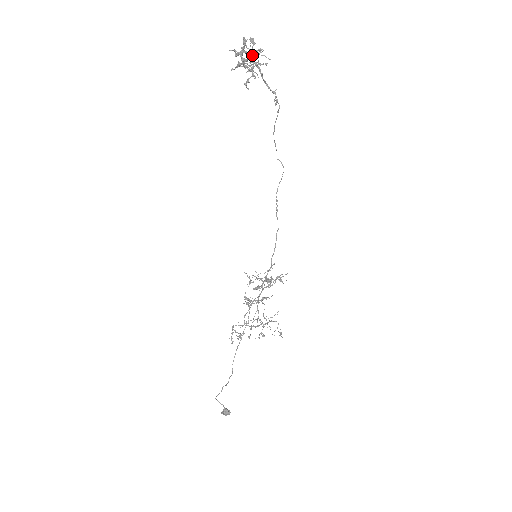
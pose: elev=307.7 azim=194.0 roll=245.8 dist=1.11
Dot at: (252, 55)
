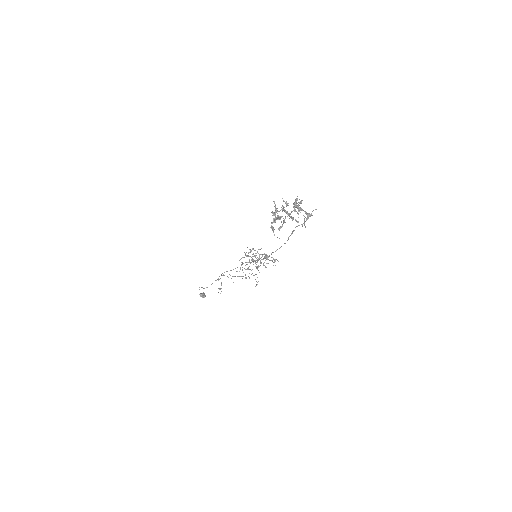
Dot at: (288, 215)
